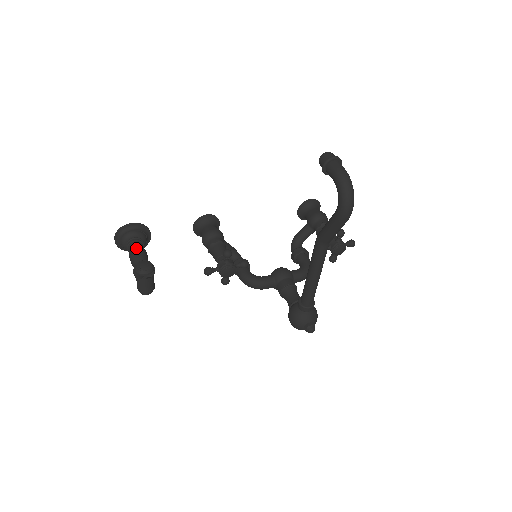
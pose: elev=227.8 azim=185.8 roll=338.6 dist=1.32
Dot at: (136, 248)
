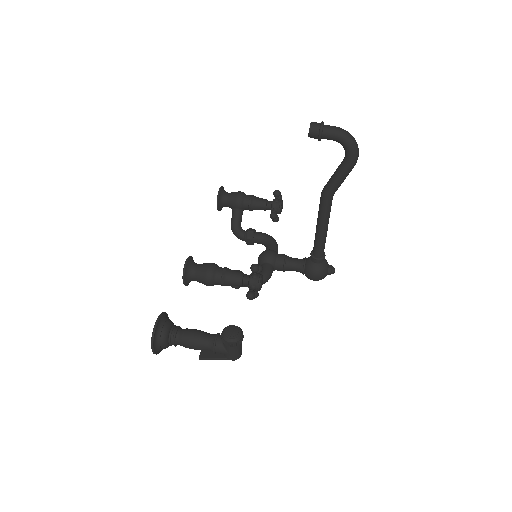
Dot at: (189, 333)
